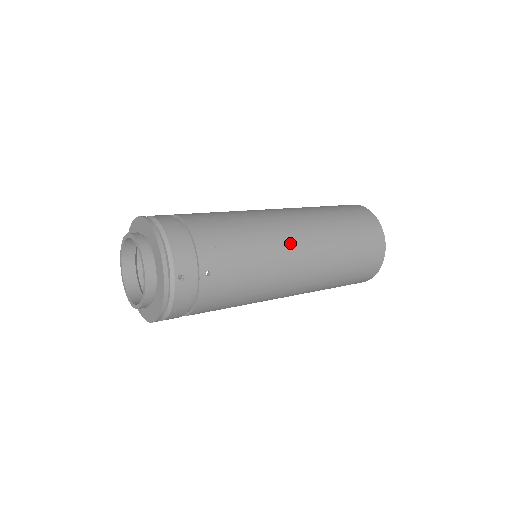
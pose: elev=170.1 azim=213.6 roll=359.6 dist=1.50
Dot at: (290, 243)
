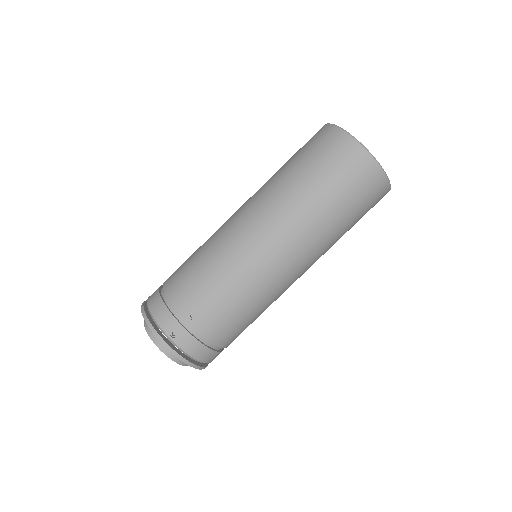
Dot at: (248, 236)
